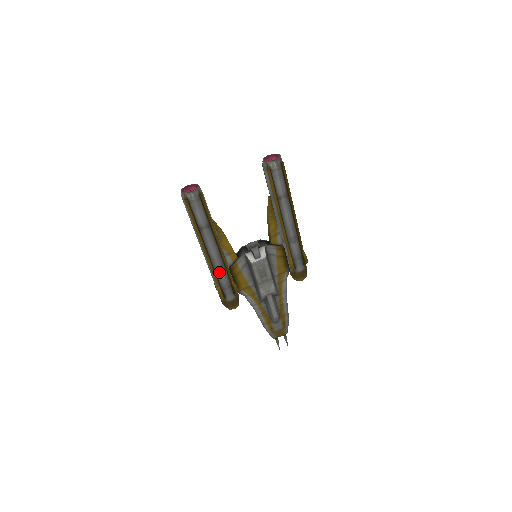
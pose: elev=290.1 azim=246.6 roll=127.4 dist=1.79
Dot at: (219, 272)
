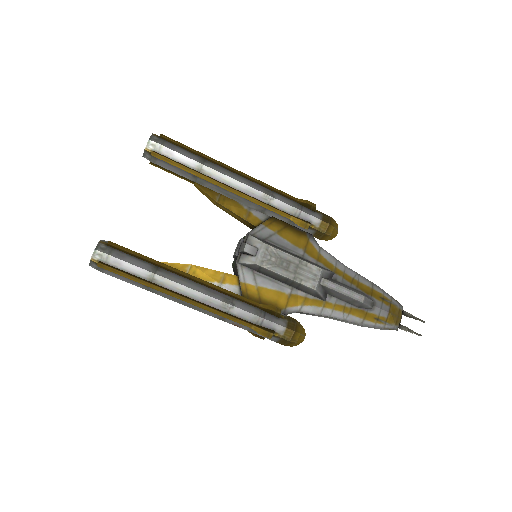
Dot at: (230, 308)
